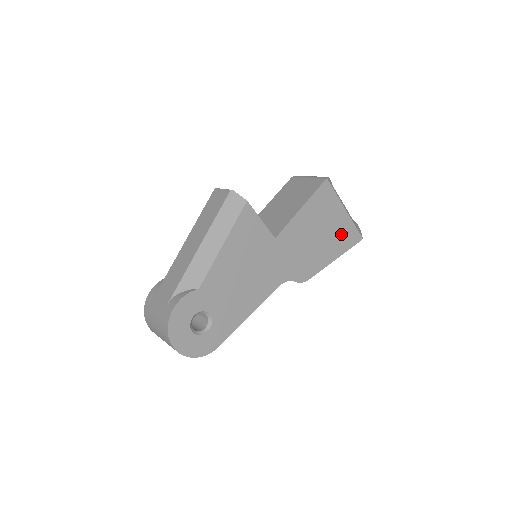
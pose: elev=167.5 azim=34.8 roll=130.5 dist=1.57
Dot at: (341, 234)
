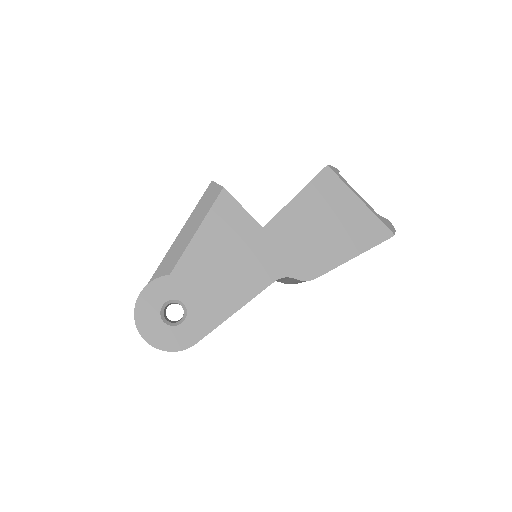
Dot at: (358, 228)
